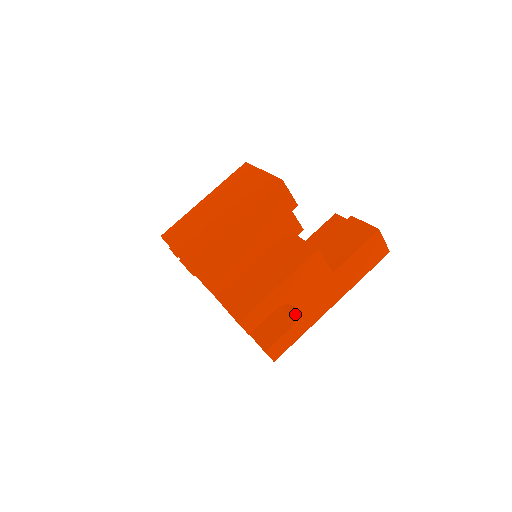
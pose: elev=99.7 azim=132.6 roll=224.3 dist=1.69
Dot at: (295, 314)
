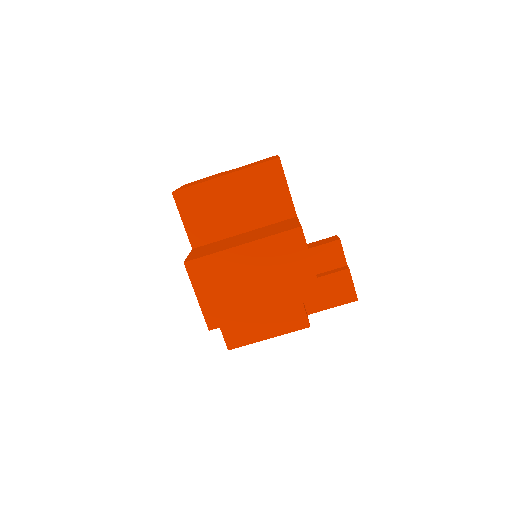
Dot at: occluded
